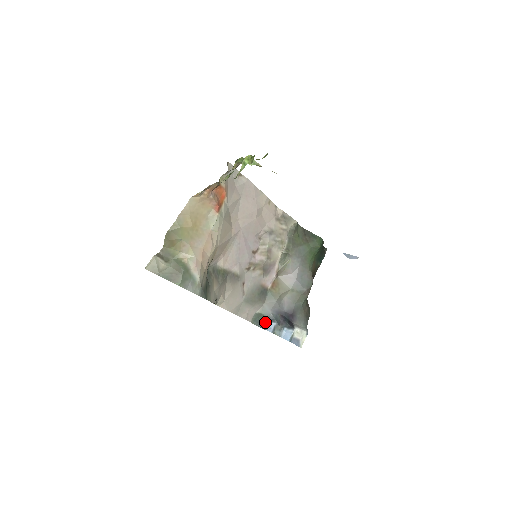
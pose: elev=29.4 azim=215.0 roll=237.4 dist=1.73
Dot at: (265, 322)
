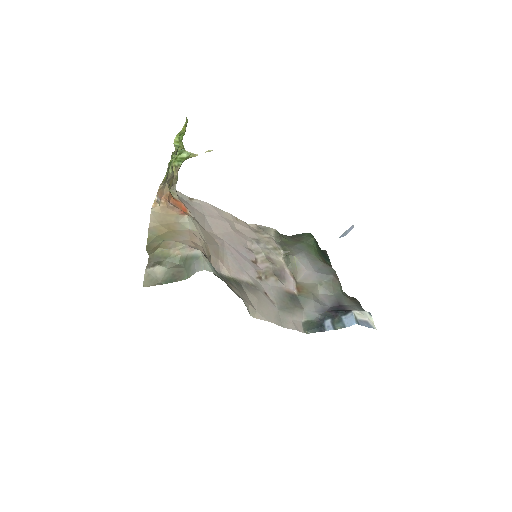
Dot at: (318, 325)
